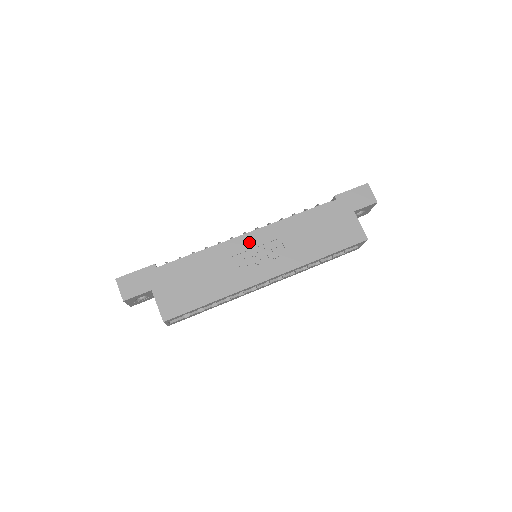
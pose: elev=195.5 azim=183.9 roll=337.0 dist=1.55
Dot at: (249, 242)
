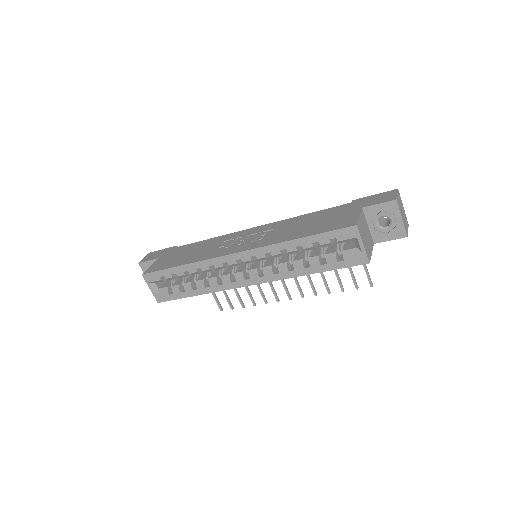
Dot at: (247, 232)
